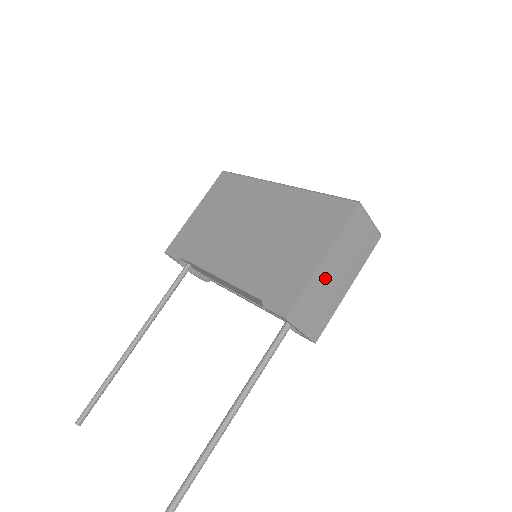
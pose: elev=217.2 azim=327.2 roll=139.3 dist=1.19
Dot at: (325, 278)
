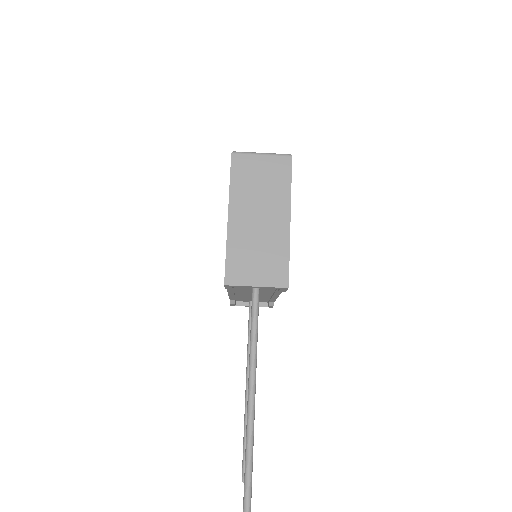
Dot at: (246, 229)
